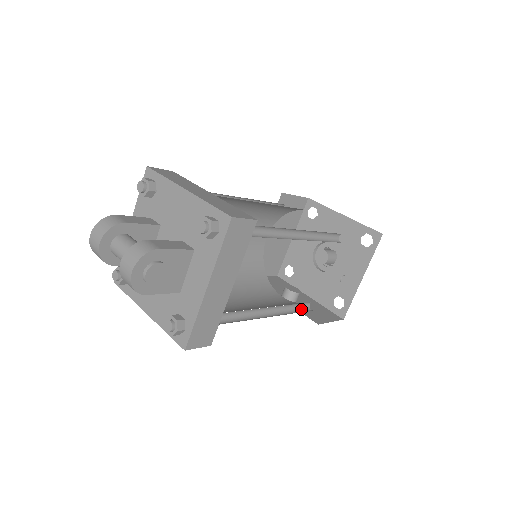
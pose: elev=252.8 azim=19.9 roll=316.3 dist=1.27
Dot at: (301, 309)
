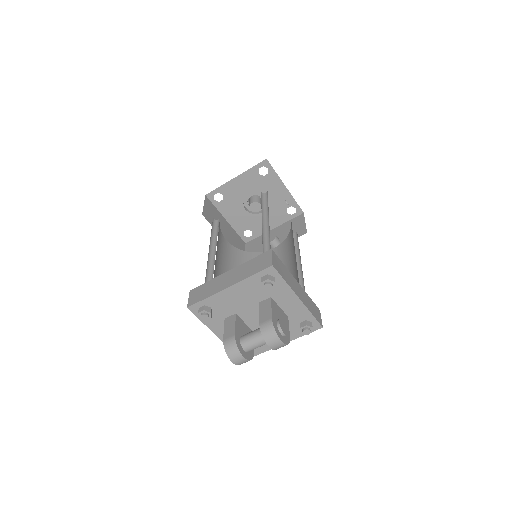
Dot at: (294, 240)
